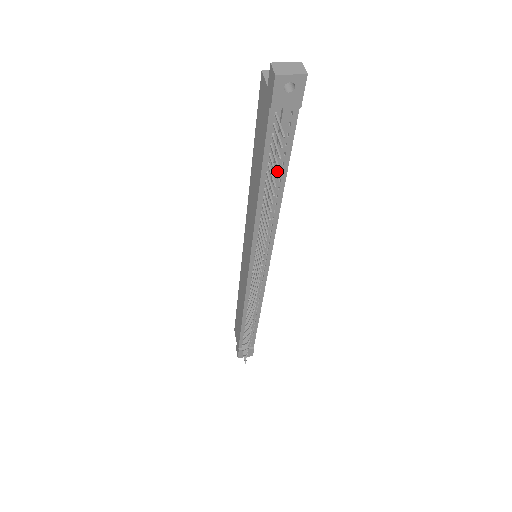
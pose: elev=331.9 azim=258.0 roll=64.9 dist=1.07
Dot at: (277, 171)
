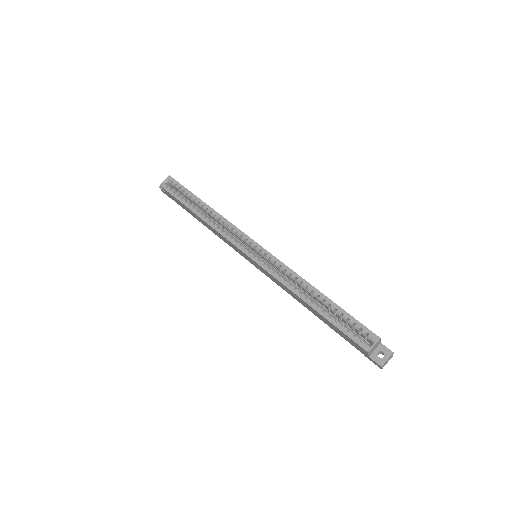
Dot at: occluded
